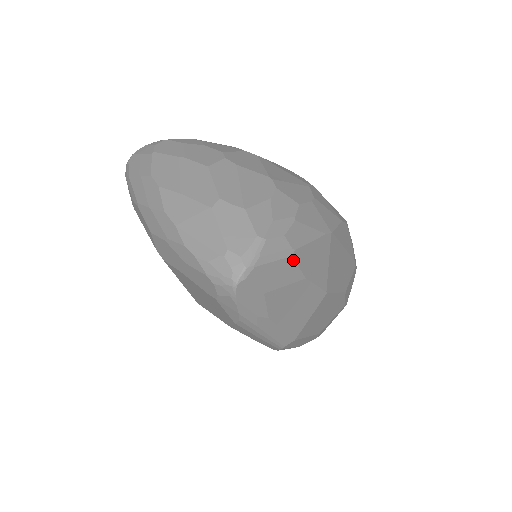
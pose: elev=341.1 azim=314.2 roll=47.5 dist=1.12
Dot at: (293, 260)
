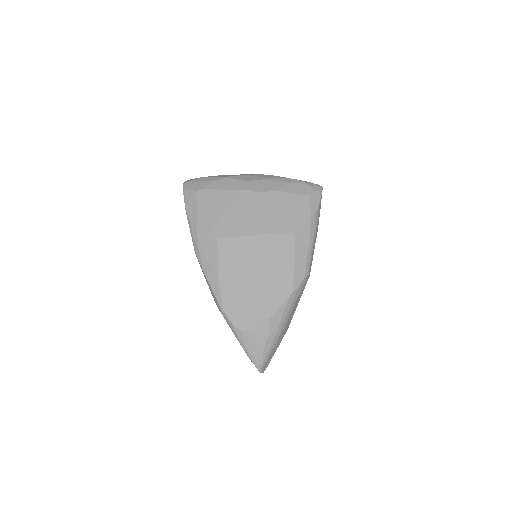
Dot at: occluded
